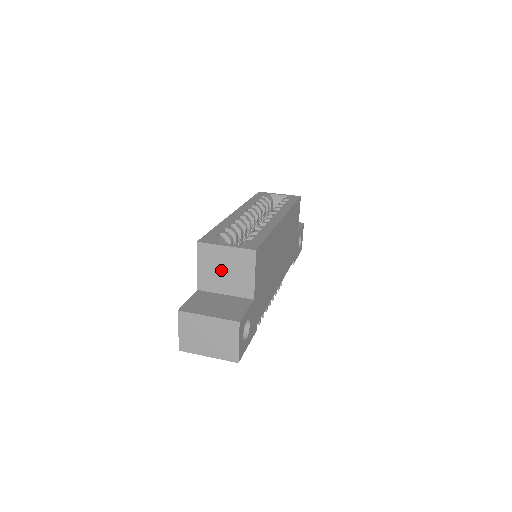
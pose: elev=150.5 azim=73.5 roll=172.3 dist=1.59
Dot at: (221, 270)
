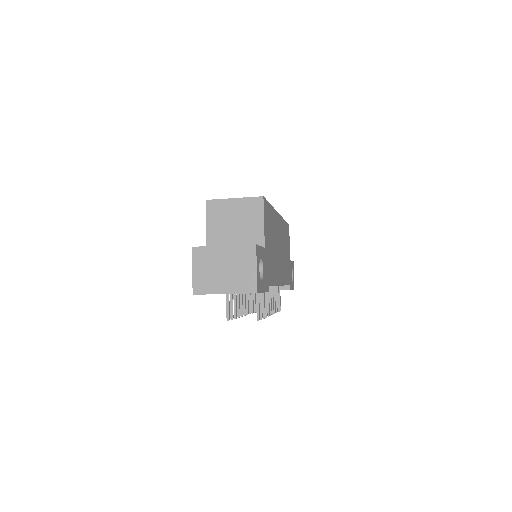
Dot at: (230, 224)
